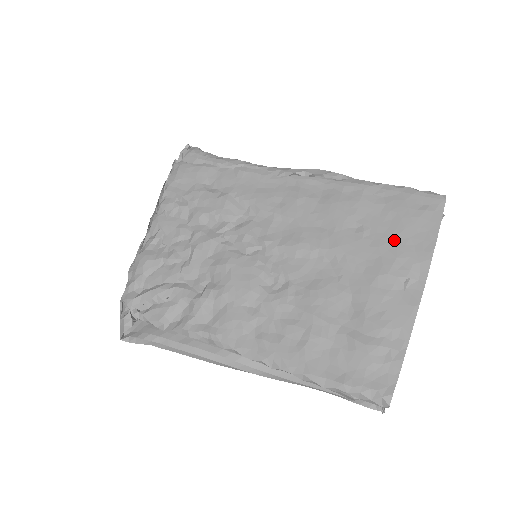
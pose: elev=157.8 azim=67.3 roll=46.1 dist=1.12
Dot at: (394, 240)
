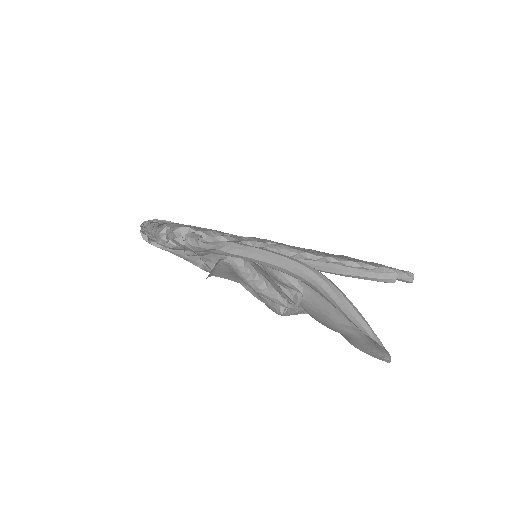
Dot at: occluded
